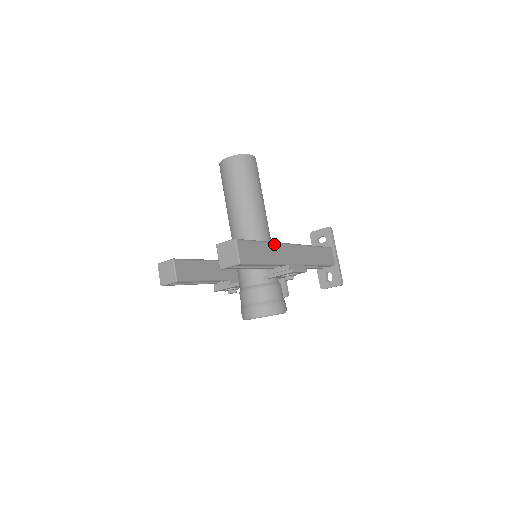
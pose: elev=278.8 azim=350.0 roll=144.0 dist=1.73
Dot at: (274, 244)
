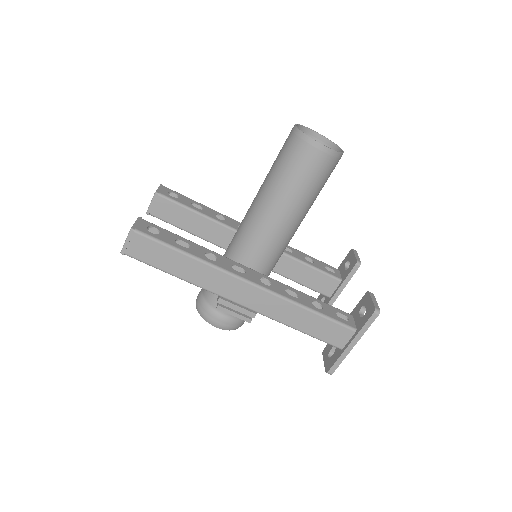
Dot at: (208, 266)
